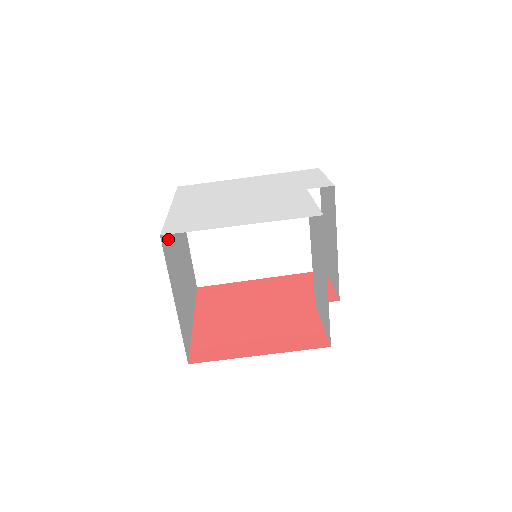
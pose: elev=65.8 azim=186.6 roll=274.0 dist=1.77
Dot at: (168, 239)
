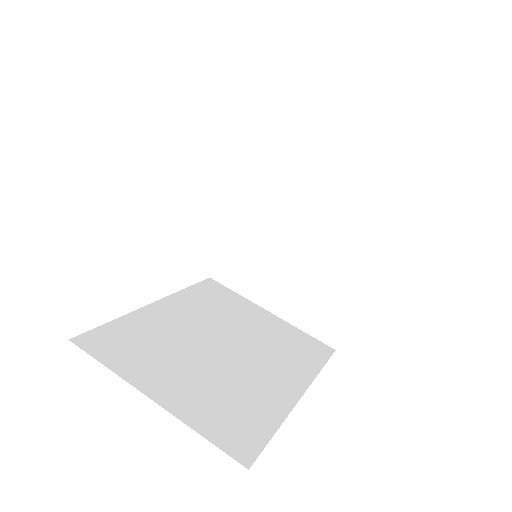
Dot at: occluded
